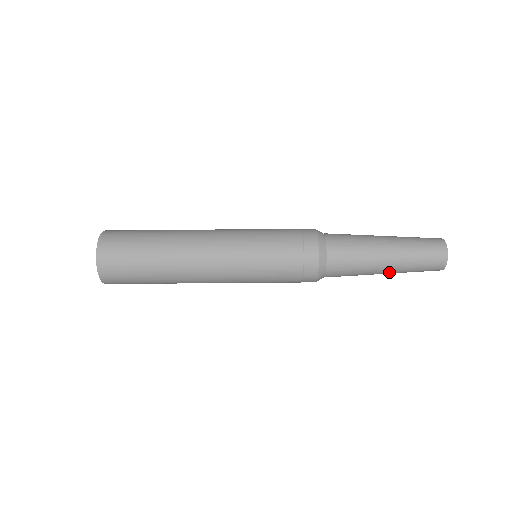
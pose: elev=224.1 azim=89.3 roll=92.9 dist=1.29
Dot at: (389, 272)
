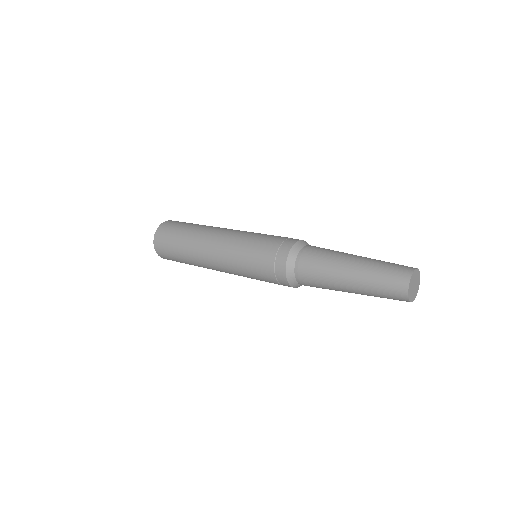
Dot at: occluded
